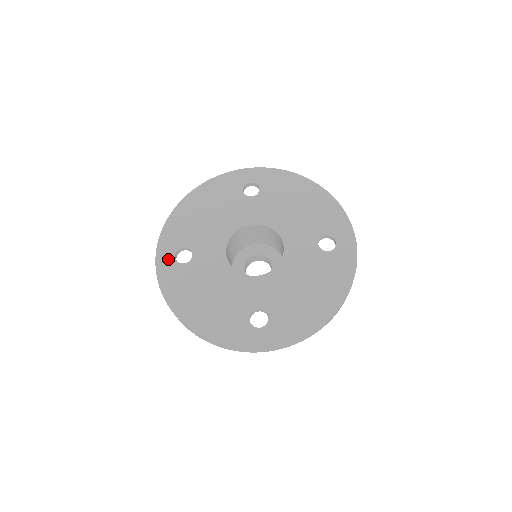
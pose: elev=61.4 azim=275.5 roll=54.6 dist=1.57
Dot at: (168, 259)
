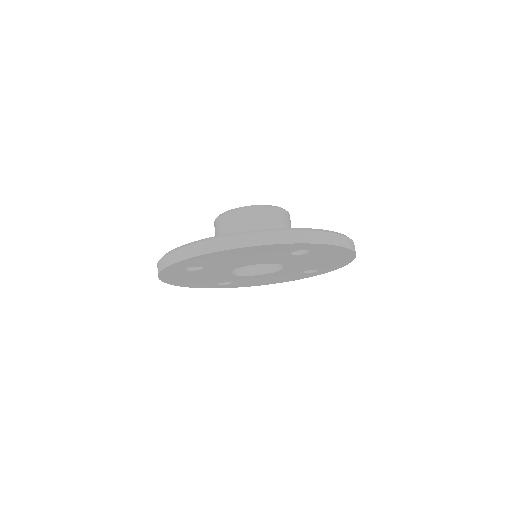
Dot at: (177, 269)
